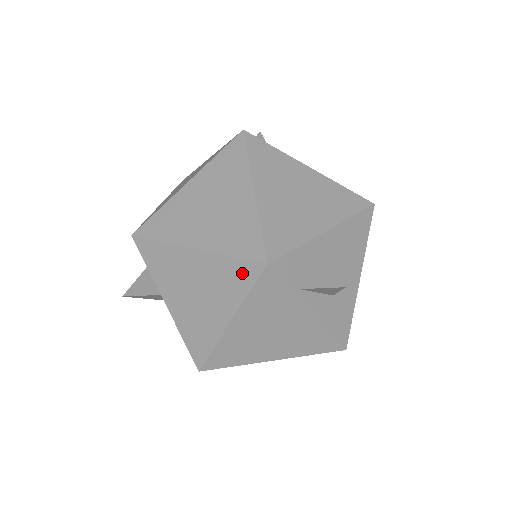
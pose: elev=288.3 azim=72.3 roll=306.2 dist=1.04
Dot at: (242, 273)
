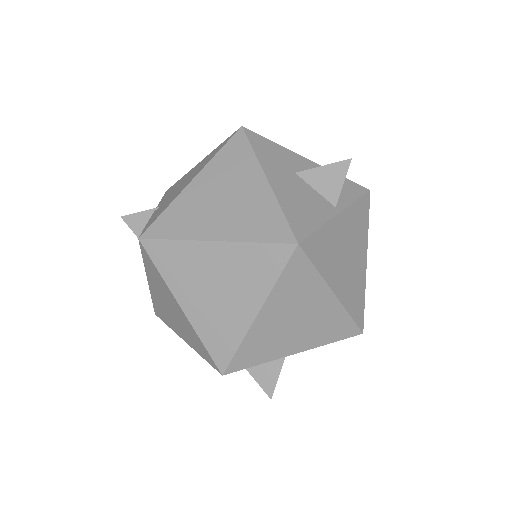
Dot at: (205, 354)
